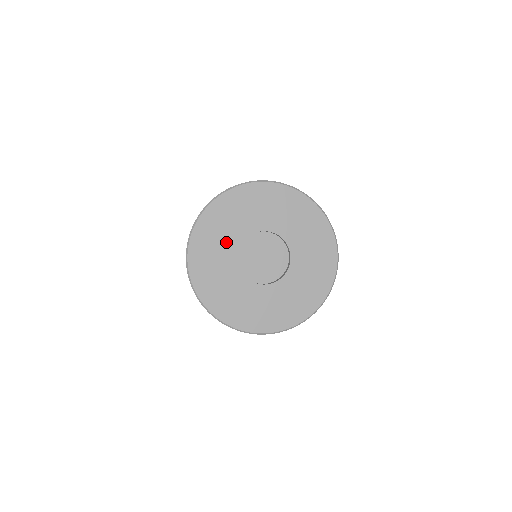
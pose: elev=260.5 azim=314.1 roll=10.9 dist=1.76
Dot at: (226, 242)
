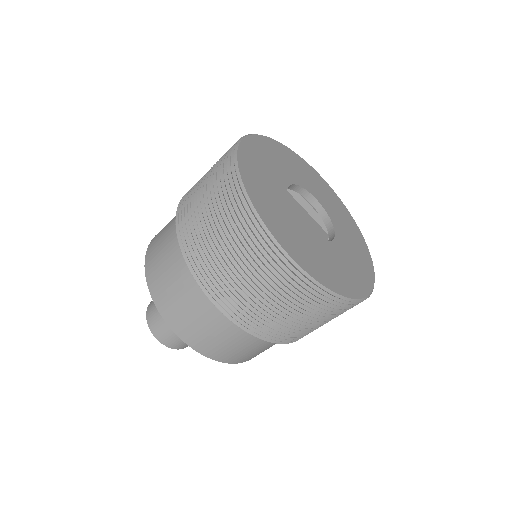
Dot at: (273, 182)
